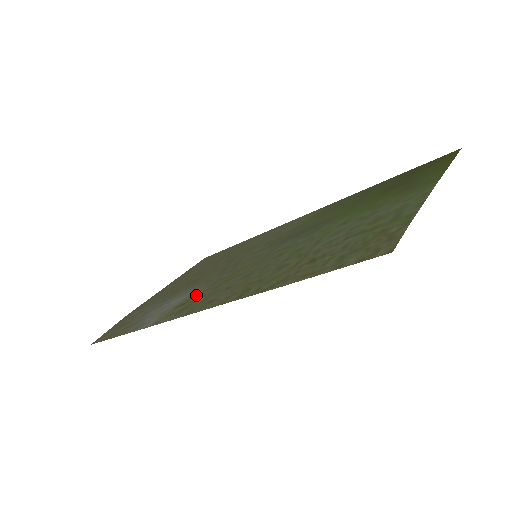
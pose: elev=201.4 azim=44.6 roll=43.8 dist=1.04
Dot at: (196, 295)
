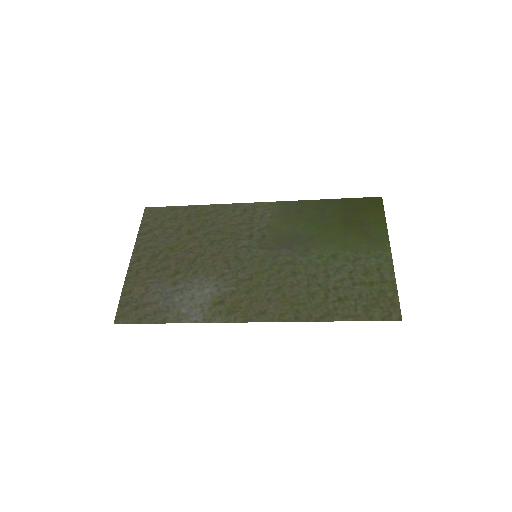
Dot at: (229, 294)
